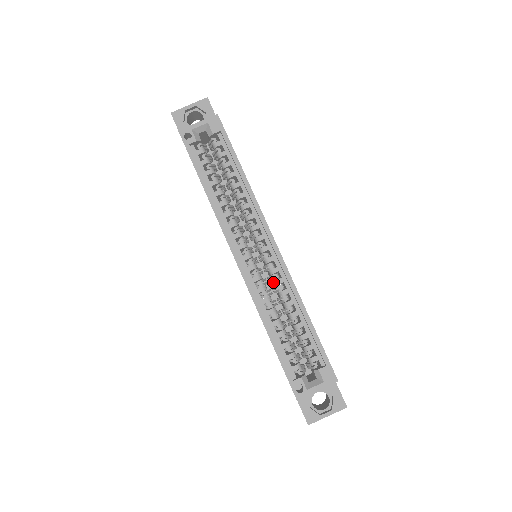
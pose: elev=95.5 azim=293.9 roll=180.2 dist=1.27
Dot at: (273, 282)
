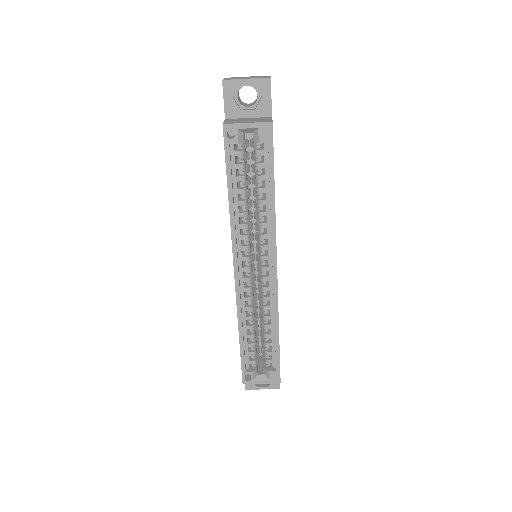
Dot at: (261, 294)
